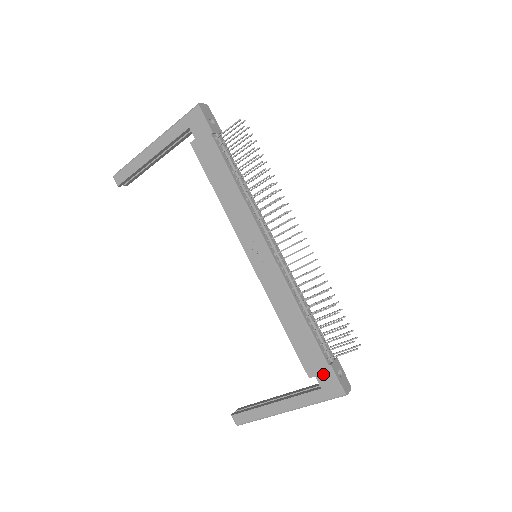
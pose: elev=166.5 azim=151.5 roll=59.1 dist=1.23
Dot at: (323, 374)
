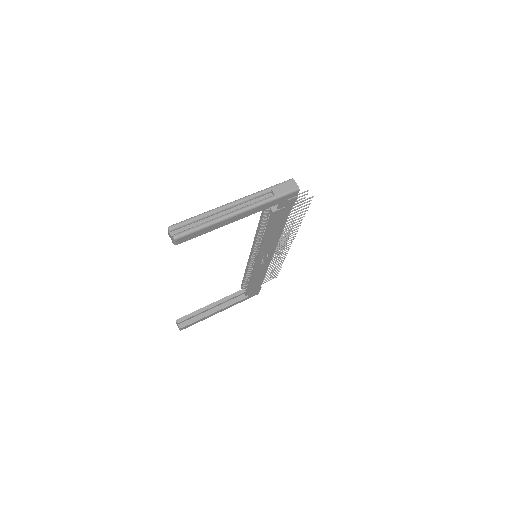
Dot at: (254, 292)
